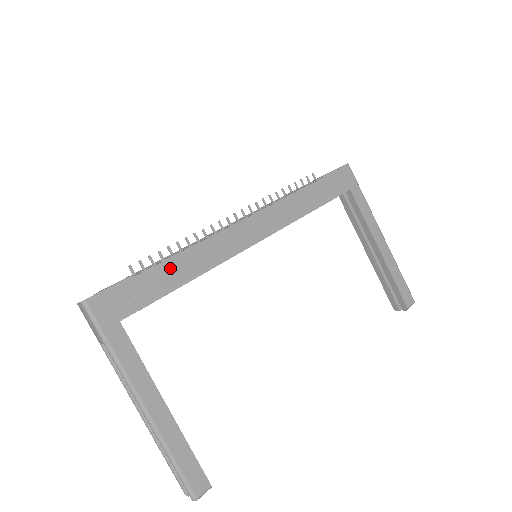
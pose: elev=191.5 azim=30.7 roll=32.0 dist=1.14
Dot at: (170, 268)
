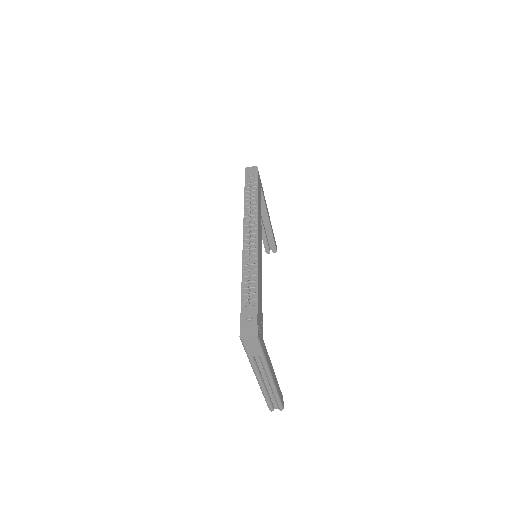
Dot at: (259, 290)
